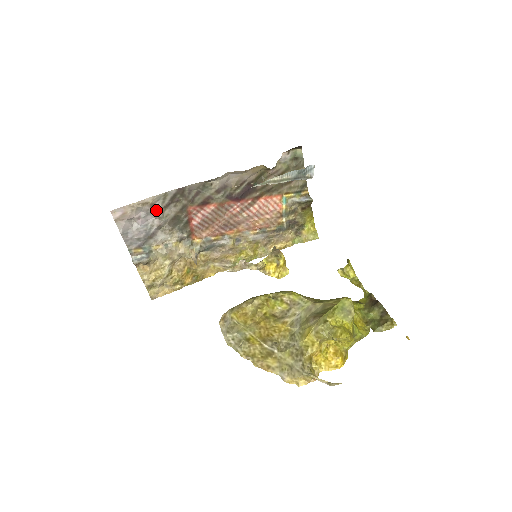
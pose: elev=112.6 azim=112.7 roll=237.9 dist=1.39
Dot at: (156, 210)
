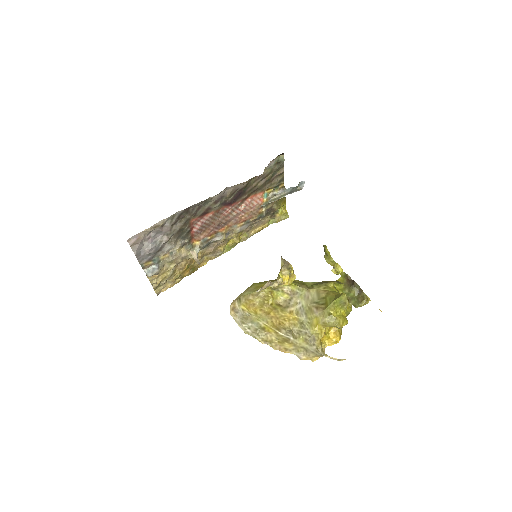
Dot at: (165, 229)
